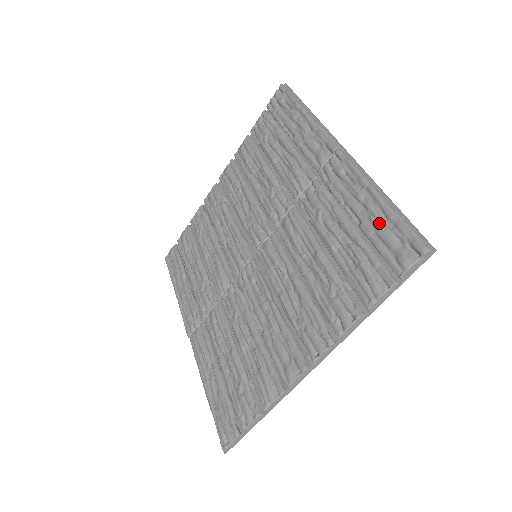
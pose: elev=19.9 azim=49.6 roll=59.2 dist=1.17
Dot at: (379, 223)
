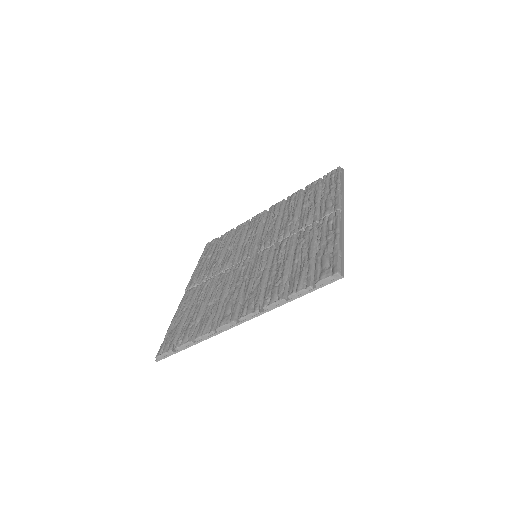
Dot at: (327, 253)
